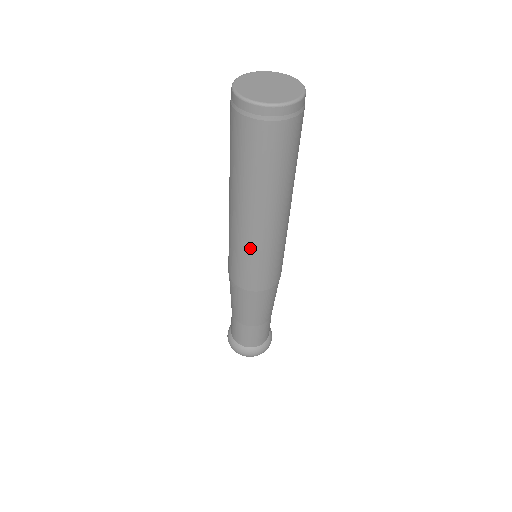
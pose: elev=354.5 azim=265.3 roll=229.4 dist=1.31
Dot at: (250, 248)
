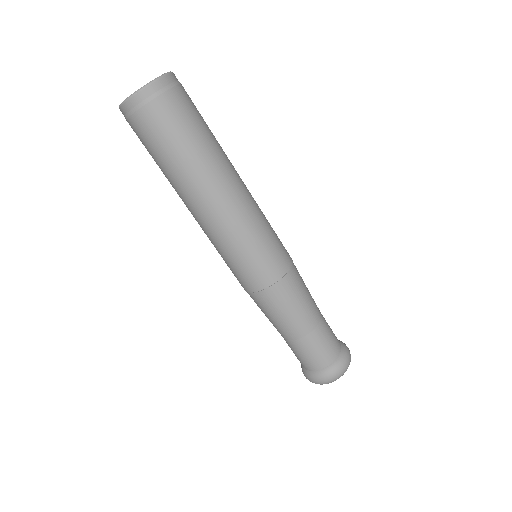
Dot at: (218, 242)
